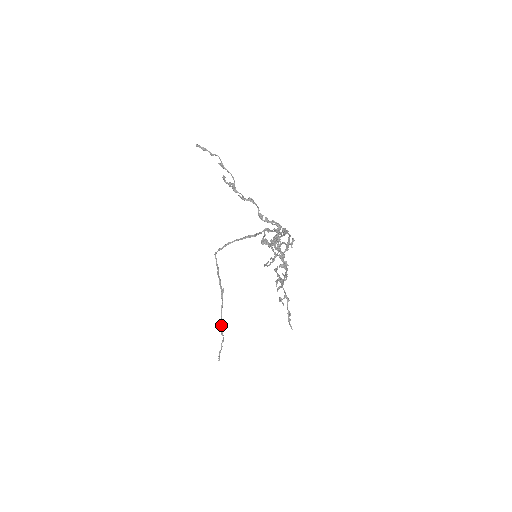
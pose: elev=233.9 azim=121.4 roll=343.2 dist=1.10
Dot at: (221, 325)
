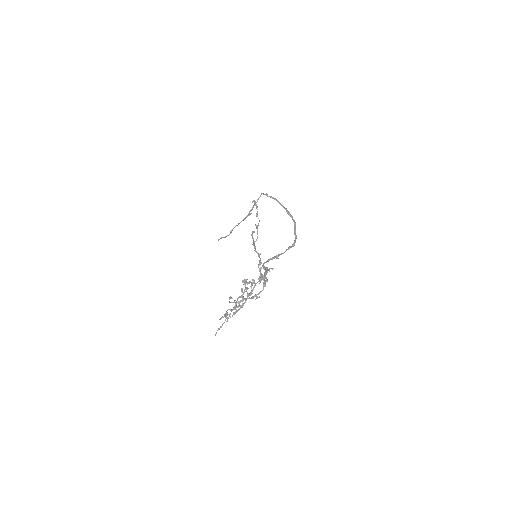
Dot at: occluded
